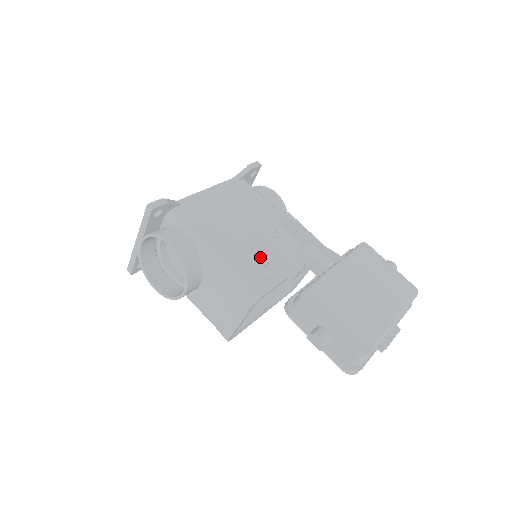
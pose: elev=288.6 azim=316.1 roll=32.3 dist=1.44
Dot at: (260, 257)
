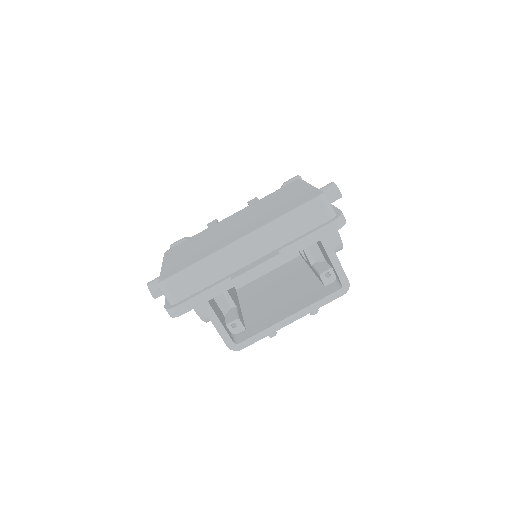
Dot at: occluded
